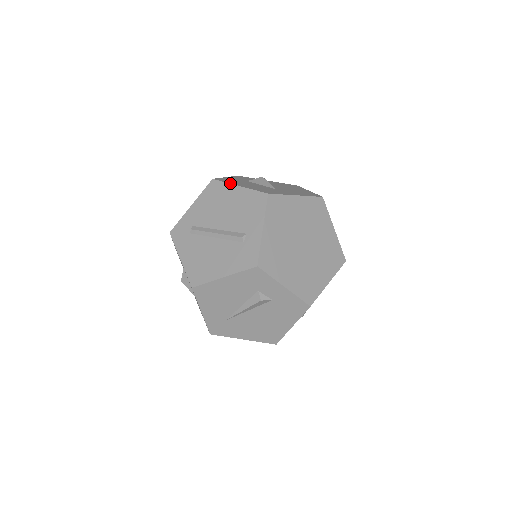
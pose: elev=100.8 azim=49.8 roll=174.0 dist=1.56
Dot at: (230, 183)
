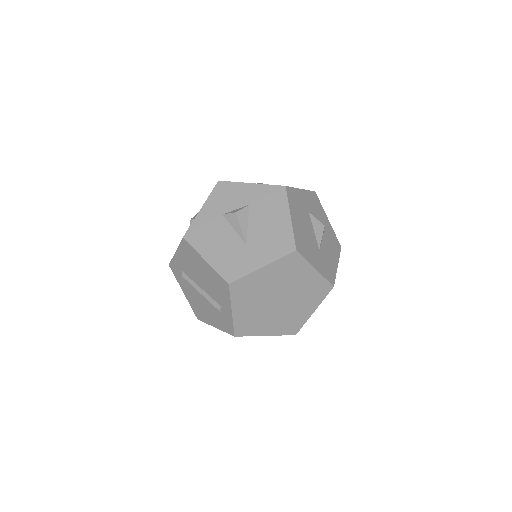
Dot at: (197, 252)
